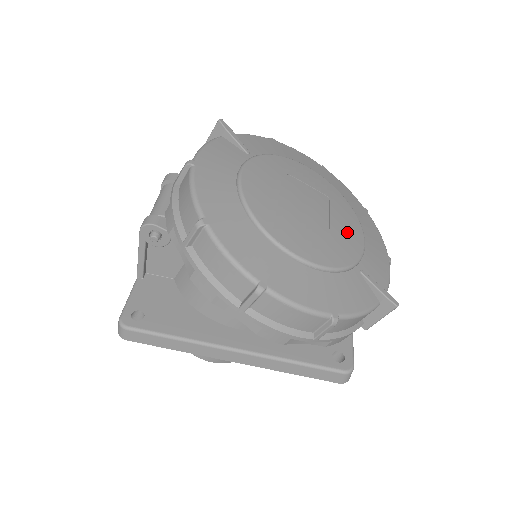
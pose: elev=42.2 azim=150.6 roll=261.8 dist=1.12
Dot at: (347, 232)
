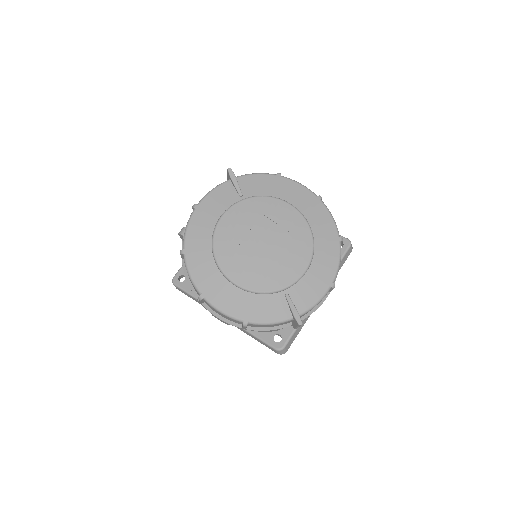
Dot at: (289, 264)
